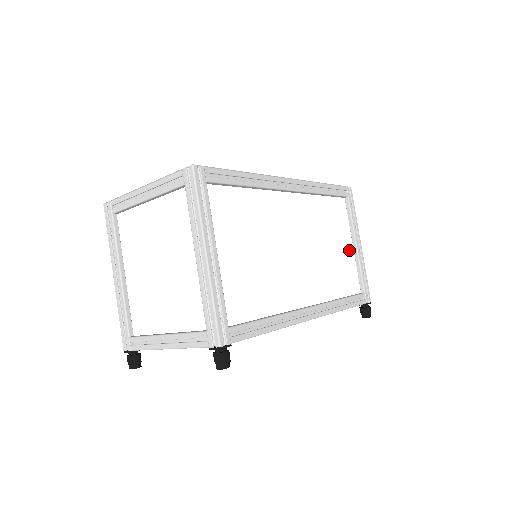
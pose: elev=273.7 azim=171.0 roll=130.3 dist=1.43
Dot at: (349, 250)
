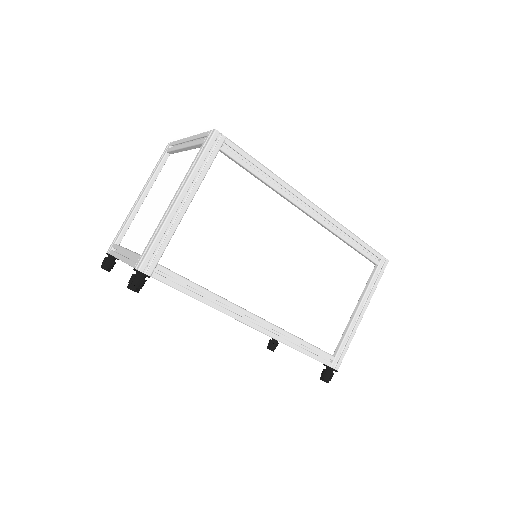
Dot at: (346, 310)
